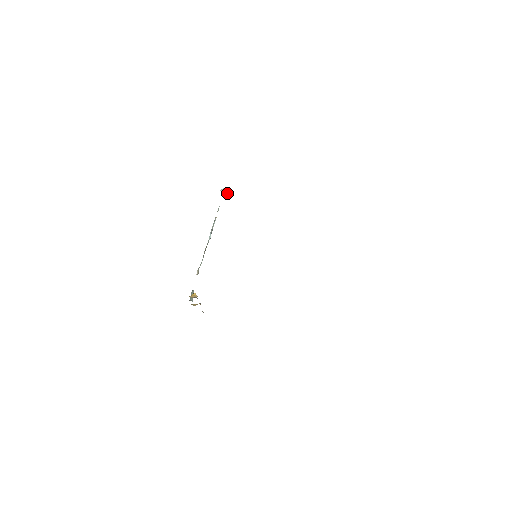
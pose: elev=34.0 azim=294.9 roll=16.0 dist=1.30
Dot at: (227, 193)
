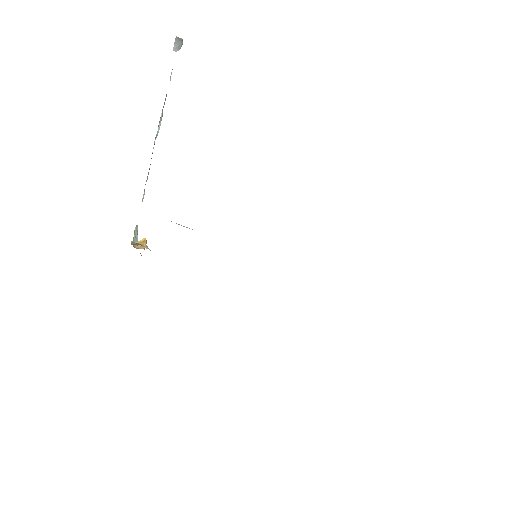
Dot at: (181, 45)
